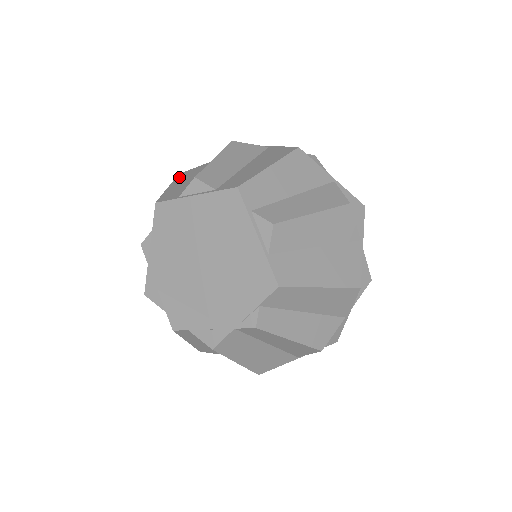
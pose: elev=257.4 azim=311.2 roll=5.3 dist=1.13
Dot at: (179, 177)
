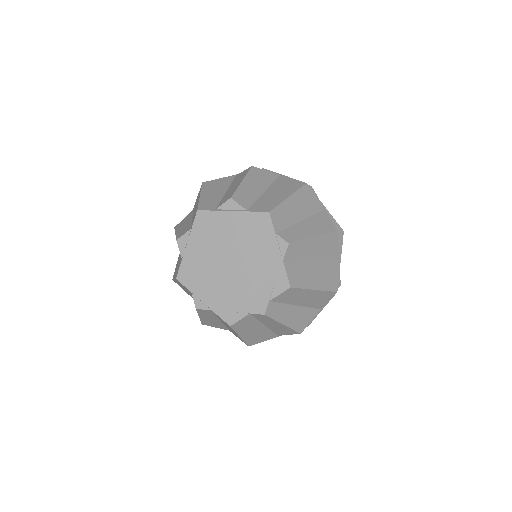
Dot at: occluded
